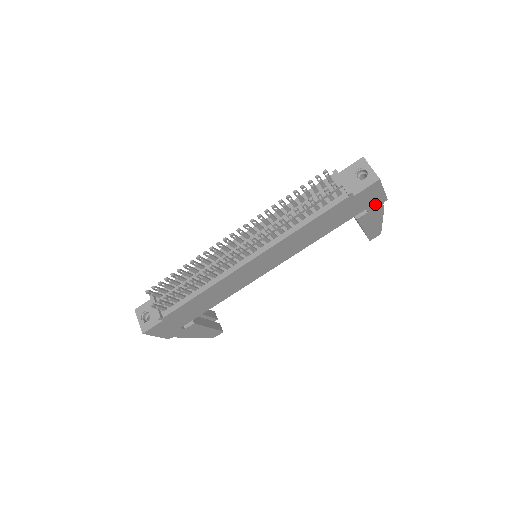
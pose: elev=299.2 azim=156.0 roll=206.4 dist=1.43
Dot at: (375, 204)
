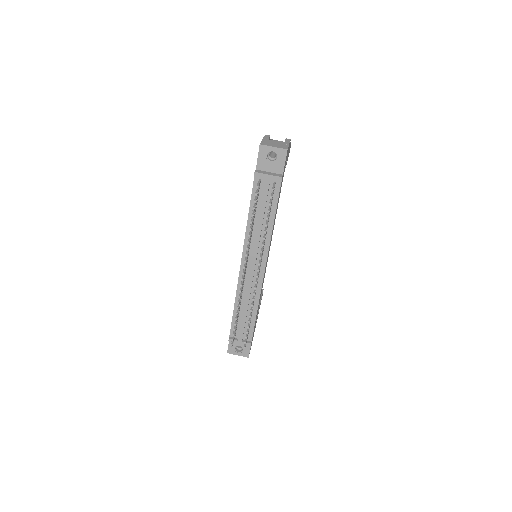
Dot at: occluded
